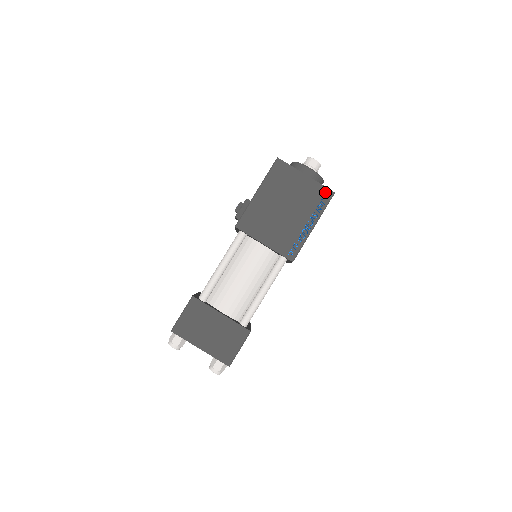
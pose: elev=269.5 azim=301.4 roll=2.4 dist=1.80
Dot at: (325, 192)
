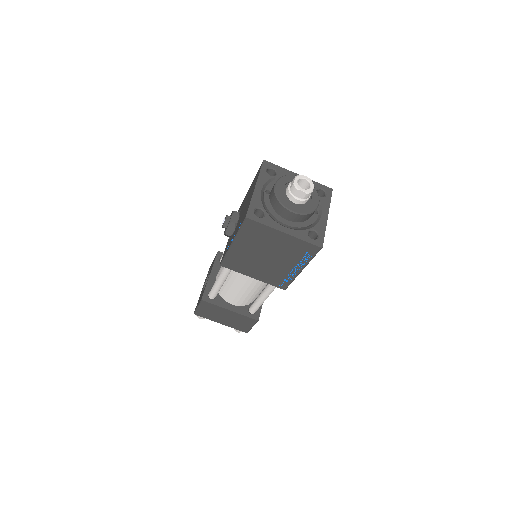
Dot at: (310, 247)
